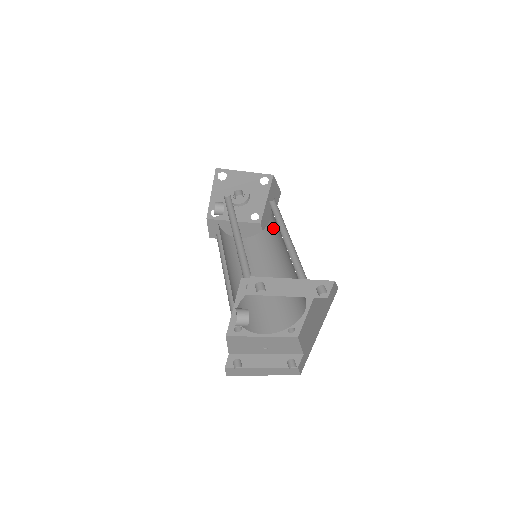
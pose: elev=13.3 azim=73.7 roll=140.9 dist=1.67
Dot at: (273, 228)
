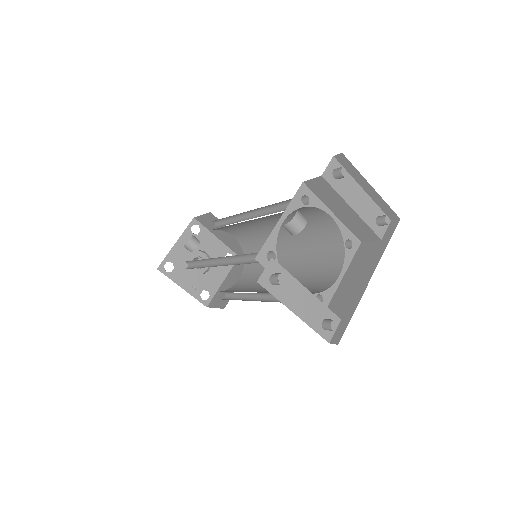
Dot at: (247, 280)
